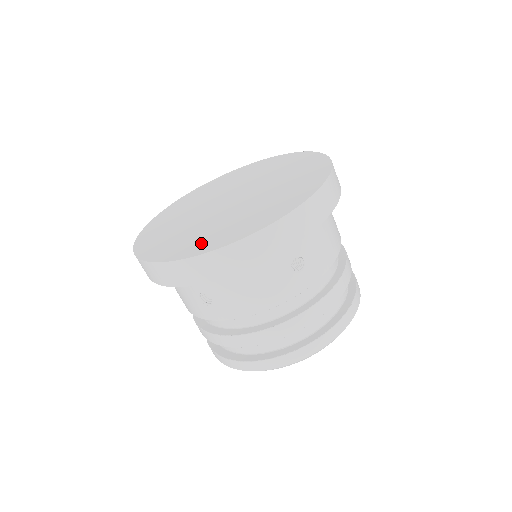
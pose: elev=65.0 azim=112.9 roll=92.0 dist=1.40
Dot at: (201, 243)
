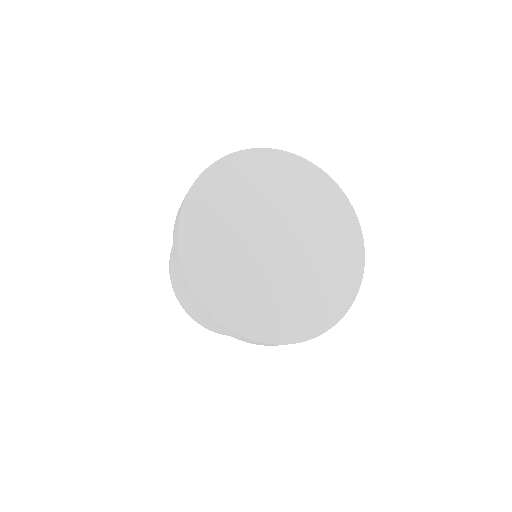
Dot at: (252, 317)
